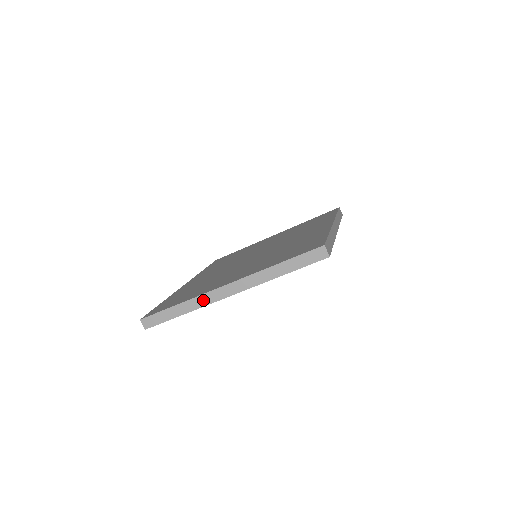
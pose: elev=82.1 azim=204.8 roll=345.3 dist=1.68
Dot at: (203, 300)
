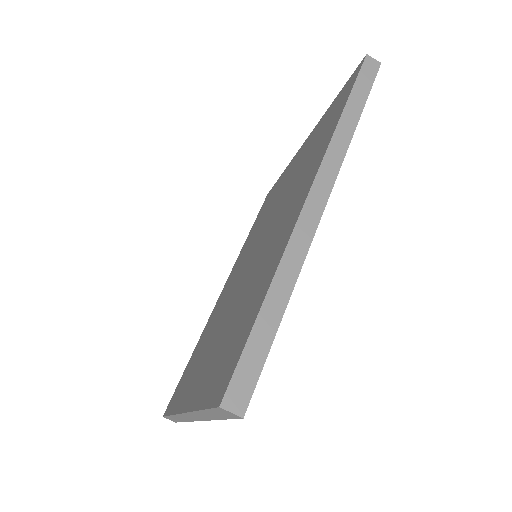
Dot at: (182, 418)
